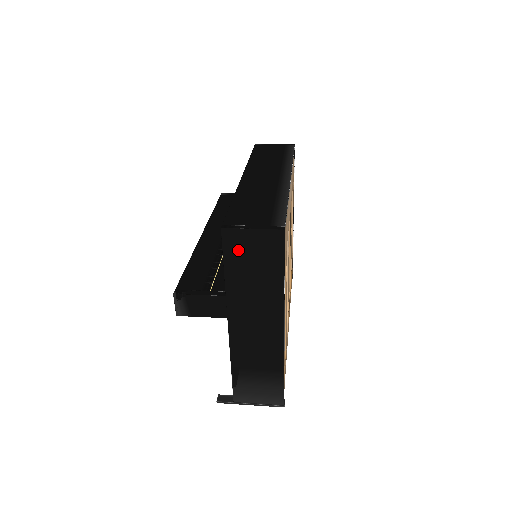
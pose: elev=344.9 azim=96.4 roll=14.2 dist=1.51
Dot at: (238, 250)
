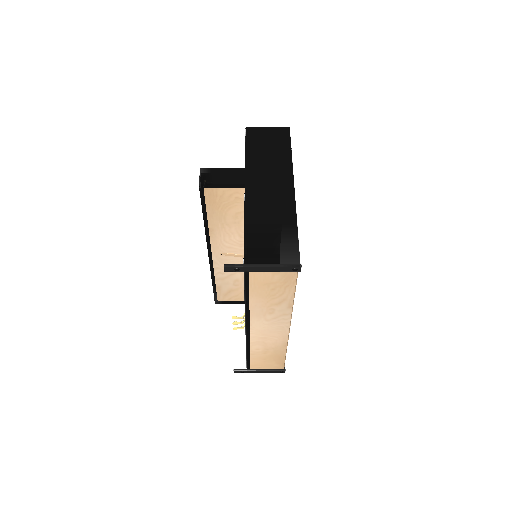
Dot at: (257, 138)
